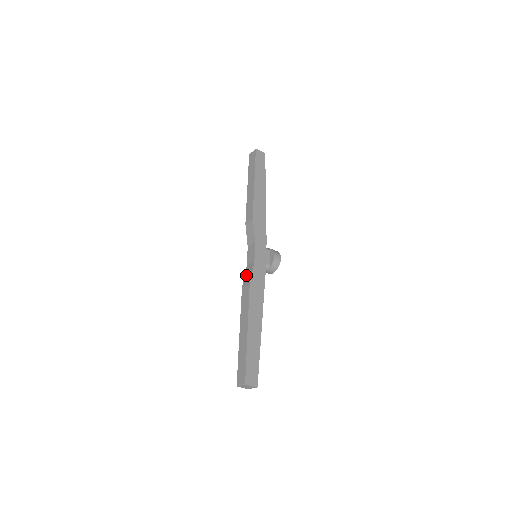
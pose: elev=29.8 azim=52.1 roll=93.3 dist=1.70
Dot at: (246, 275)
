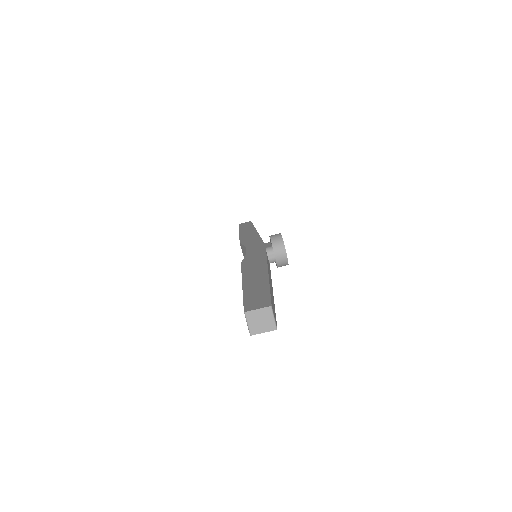
Dot at: occluded
